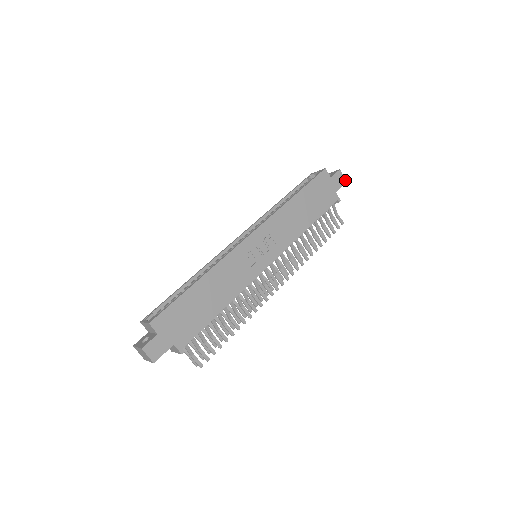
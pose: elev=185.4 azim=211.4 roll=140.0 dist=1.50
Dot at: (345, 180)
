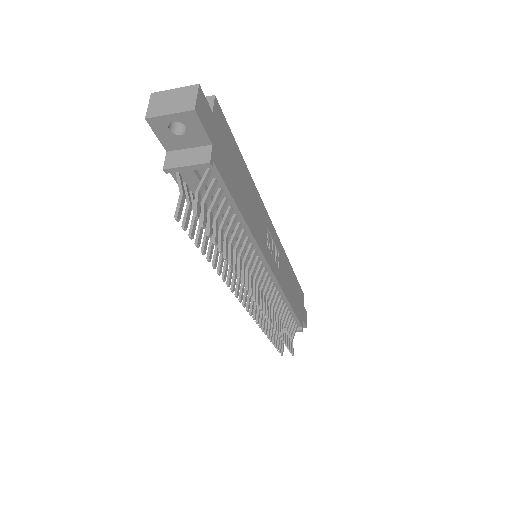
Dot at: (306, 324)
